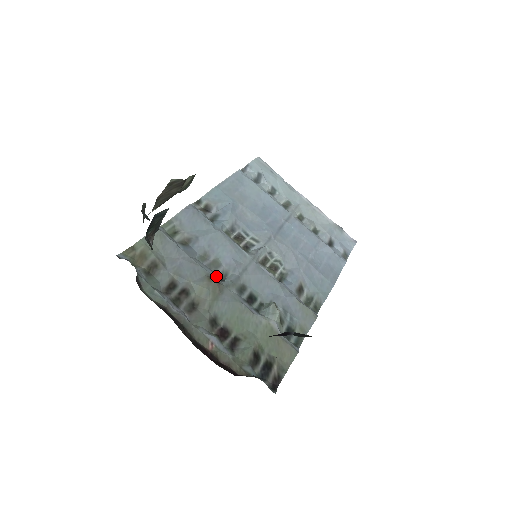
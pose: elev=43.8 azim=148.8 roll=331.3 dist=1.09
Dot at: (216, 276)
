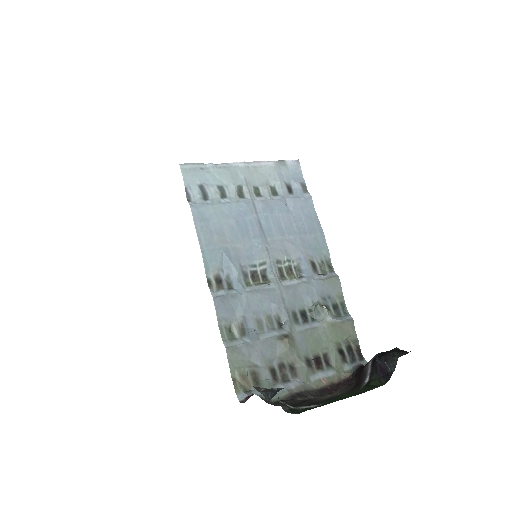
Dot at: (278, 329)
